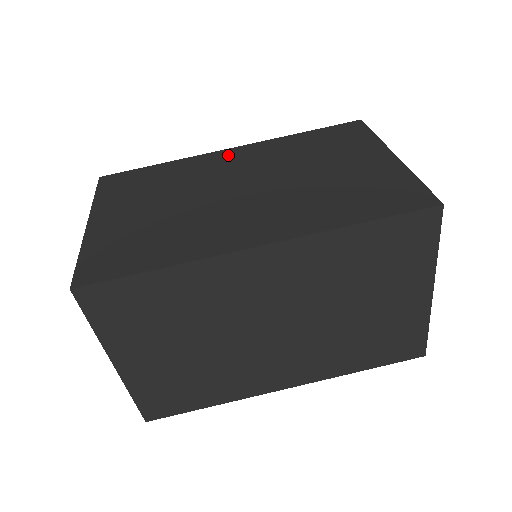
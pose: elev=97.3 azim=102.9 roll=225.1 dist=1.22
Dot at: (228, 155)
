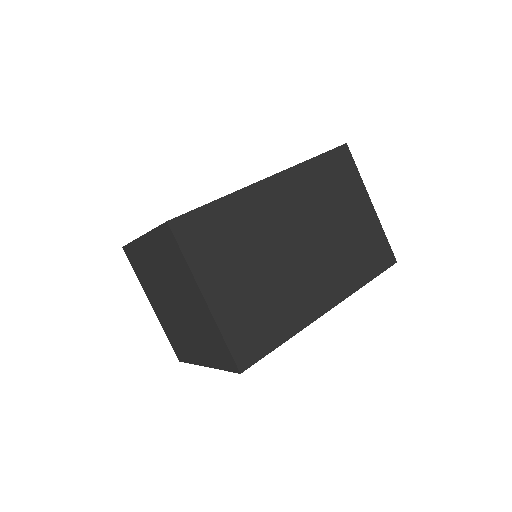
Dot at: occluded
